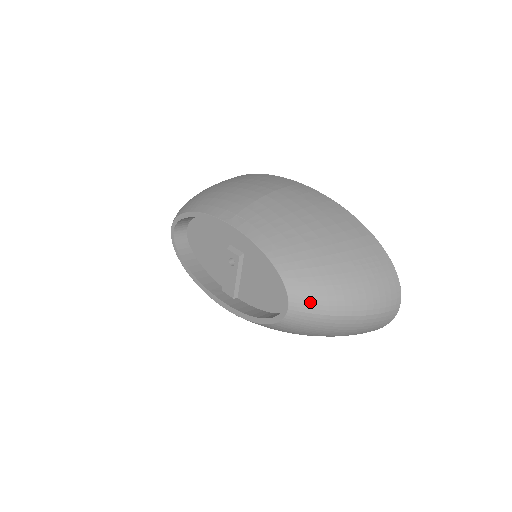
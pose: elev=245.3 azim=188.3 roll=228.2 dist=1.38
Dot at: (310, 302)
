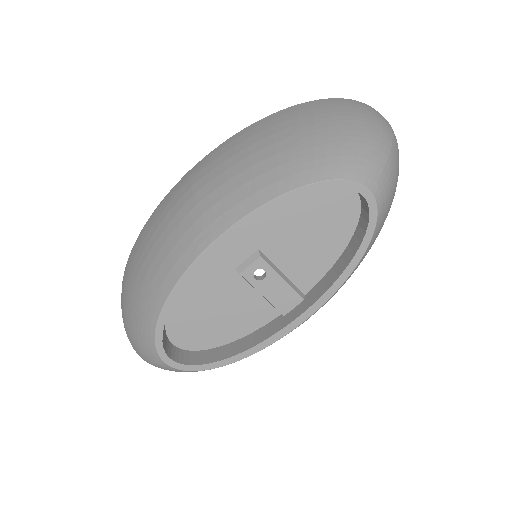
Dot at: (370, 164)
